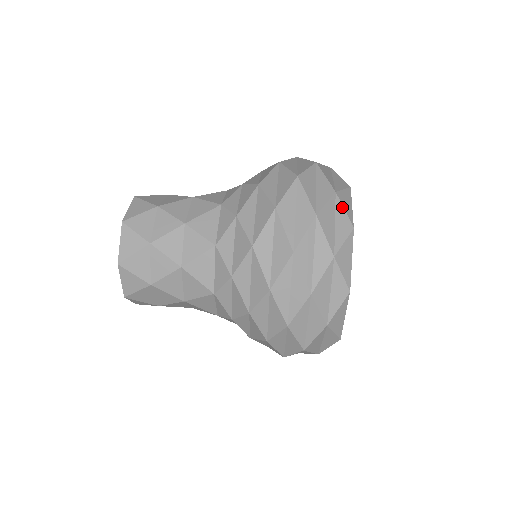
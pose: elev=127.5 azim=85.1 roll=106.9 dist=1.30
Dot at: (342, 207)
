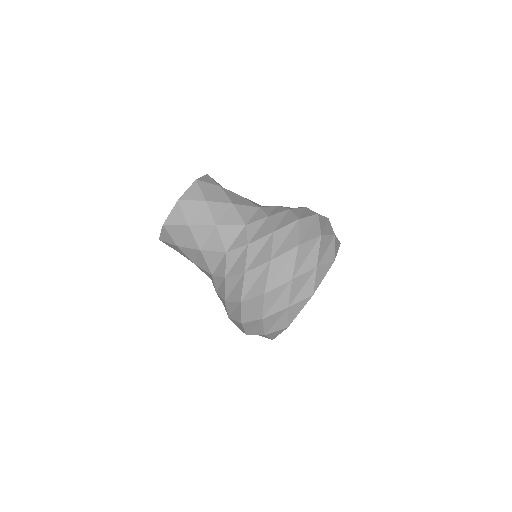
Dot at: (314, 279)
